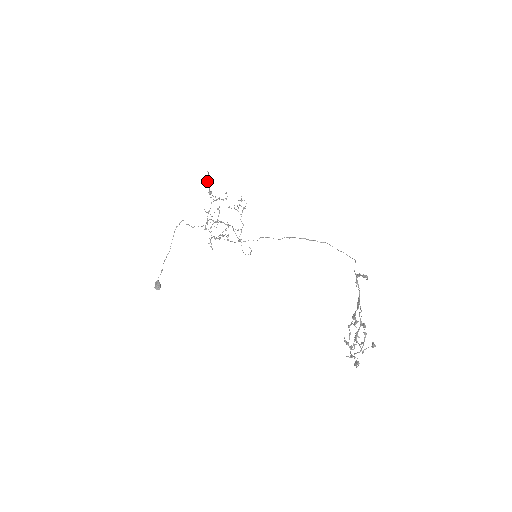
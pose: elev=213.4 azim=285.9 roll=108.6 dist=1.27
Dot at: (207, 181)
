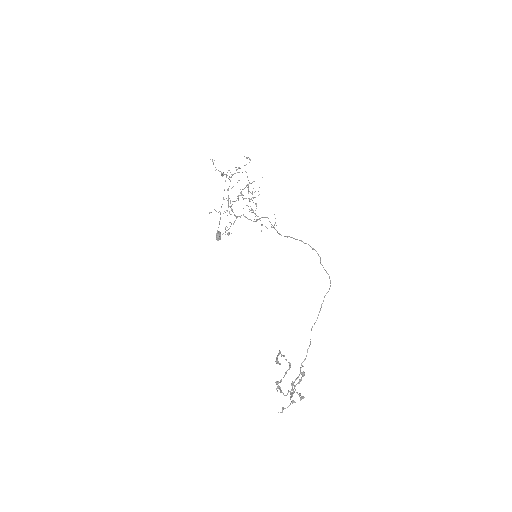
Dot at: occluded
